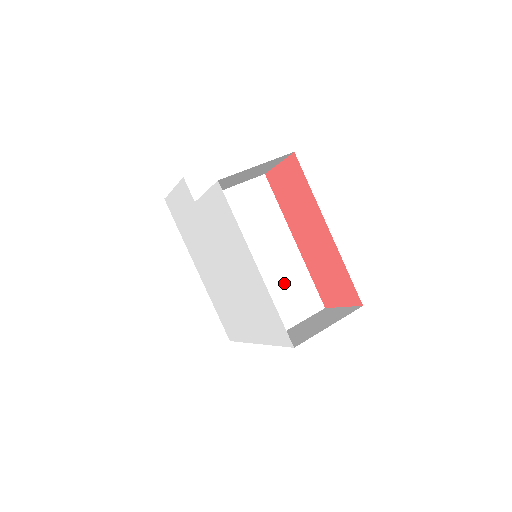
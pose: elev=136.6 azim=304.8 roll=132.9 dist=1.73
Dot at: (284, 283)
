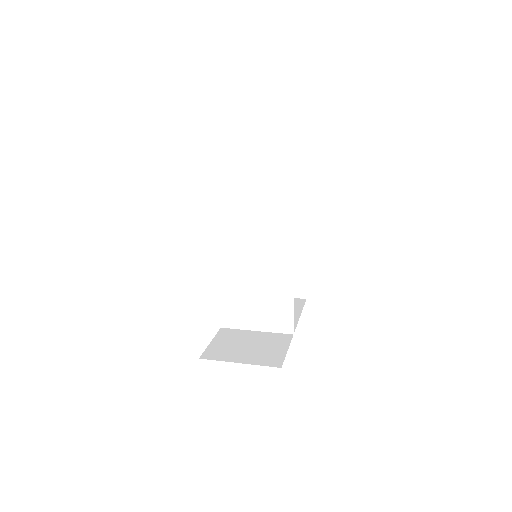
Dot at: (263, 294)
